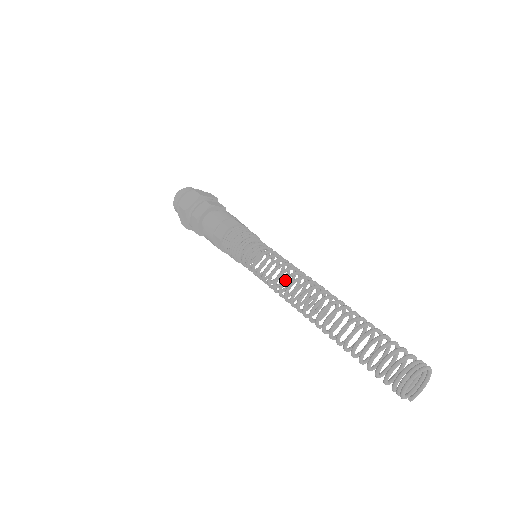
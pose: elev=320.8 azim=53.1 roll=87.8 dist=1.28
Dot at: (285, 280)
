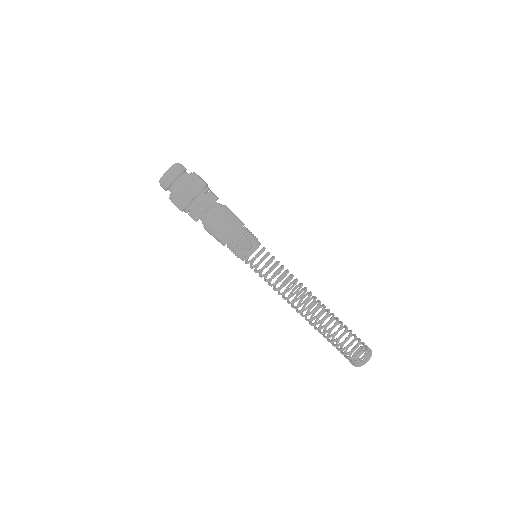
Dot at: occluded
